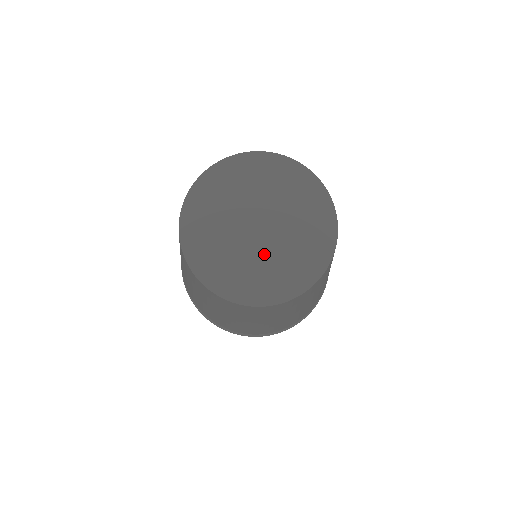
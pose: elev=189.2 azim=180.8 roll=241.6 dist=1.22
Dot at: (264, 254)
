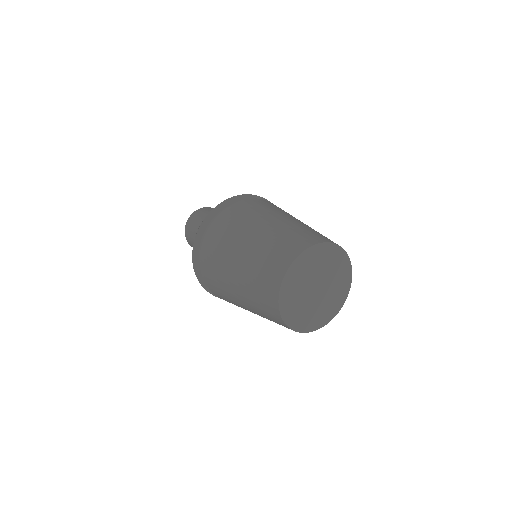
Dot at: (325, 298)
